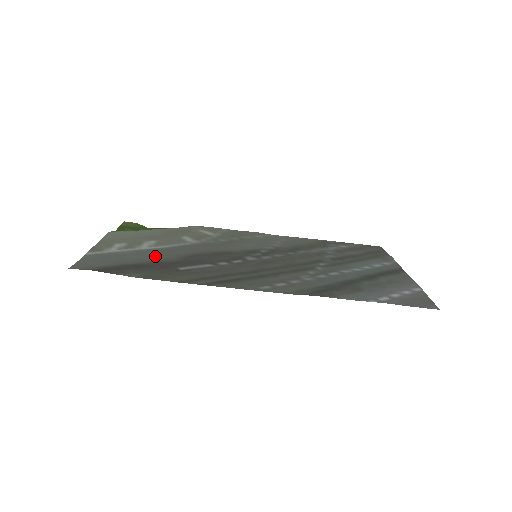
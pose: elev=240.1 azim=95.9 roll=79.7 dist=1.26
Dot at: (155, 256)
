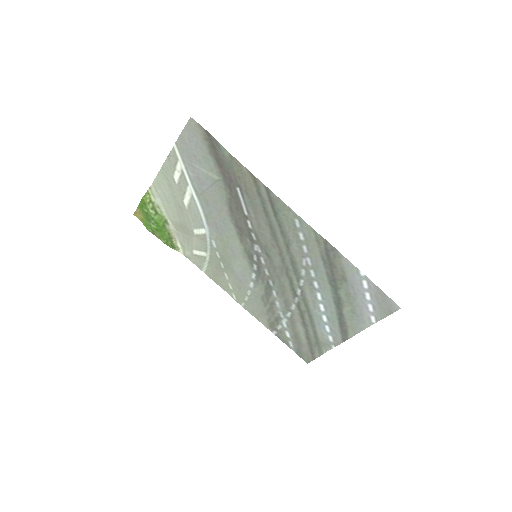
Dot at: (211, 185)
